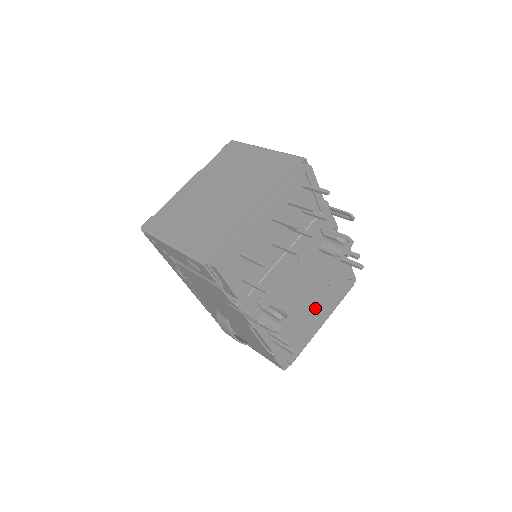
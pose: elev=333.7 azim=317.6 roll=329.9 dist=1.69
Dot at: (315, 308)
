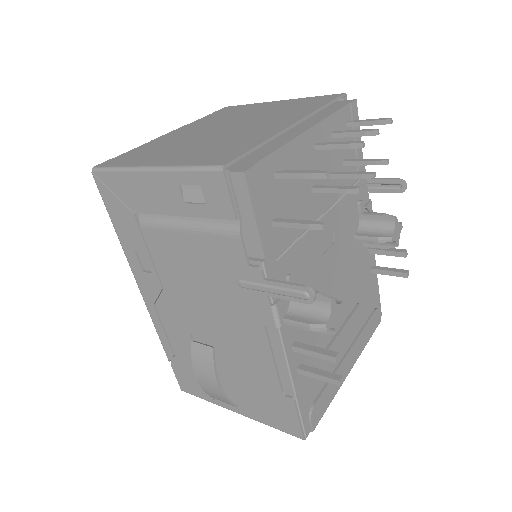
Dot at: (344, 336)
